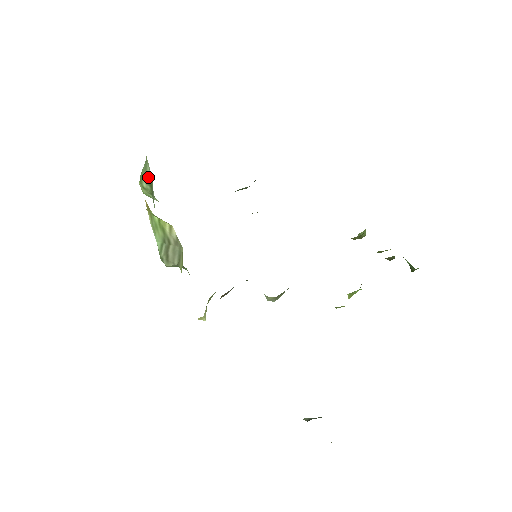
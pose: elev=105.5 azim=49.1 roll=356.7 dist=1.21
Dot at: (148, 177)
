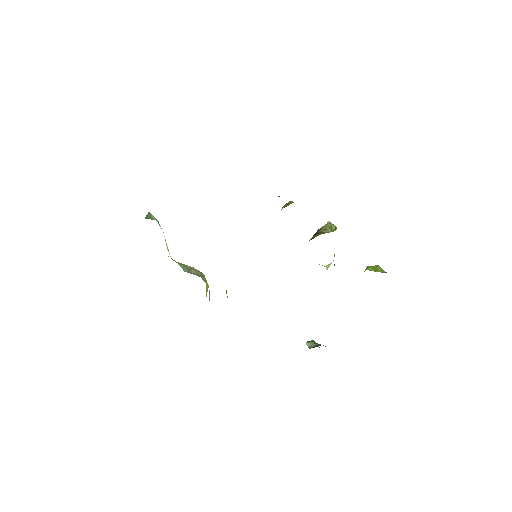
Dot at: (153, 219)
